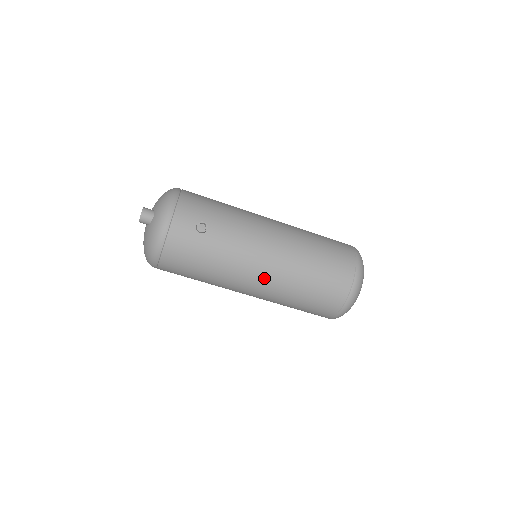
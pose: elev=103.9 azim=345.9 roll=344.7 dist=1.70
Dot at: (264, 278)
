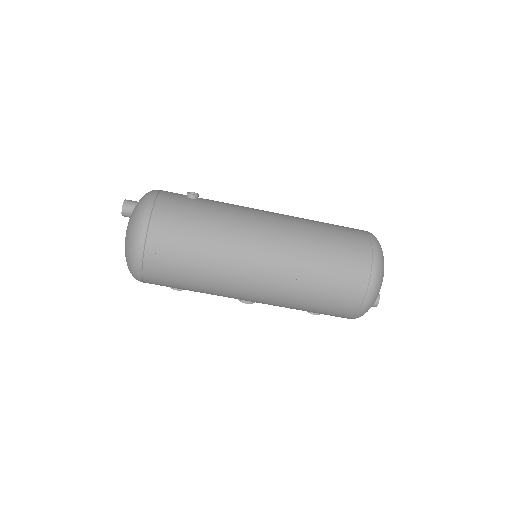
Dot at: (273, 232)
